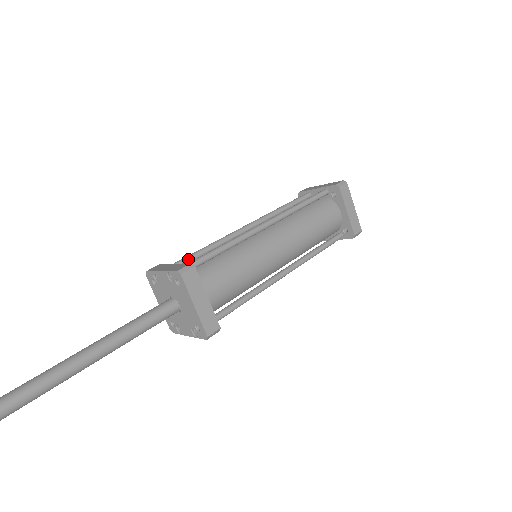
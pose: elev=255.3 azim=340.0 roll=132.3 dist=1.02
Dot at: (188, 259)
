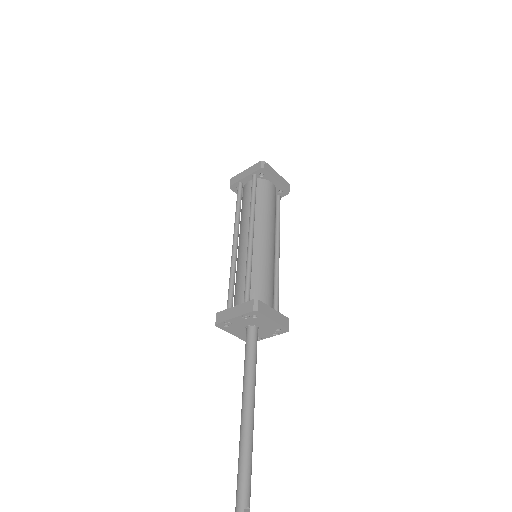
Dot at: (232, 295)
